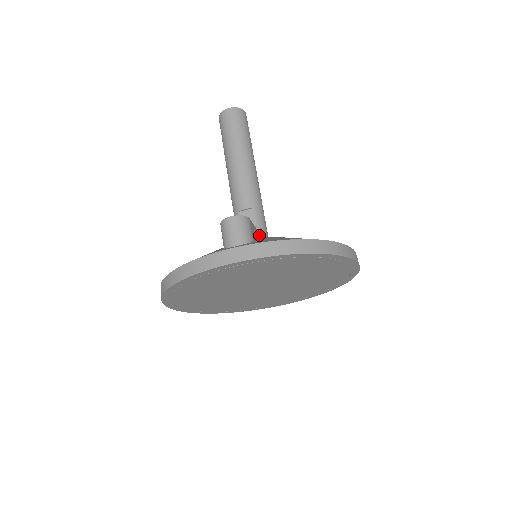
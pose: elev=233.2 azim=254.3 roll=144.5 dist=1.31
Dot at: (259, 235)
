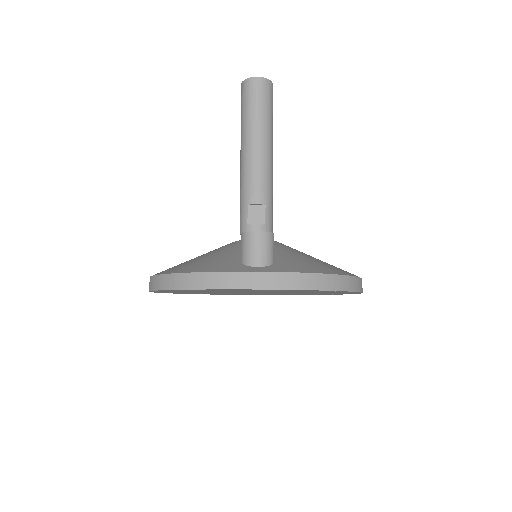
Dot at: occluded
